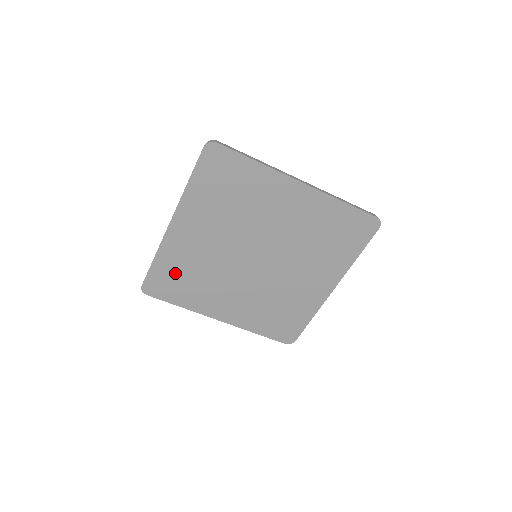
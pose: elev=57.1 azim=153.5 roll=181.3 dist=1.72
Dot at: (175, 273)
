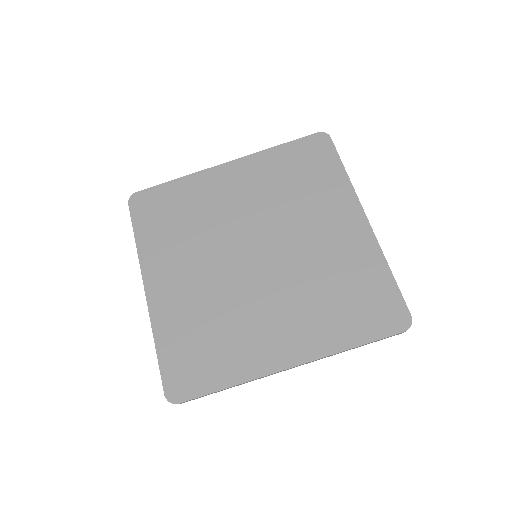
Dot at: (175, 205)
